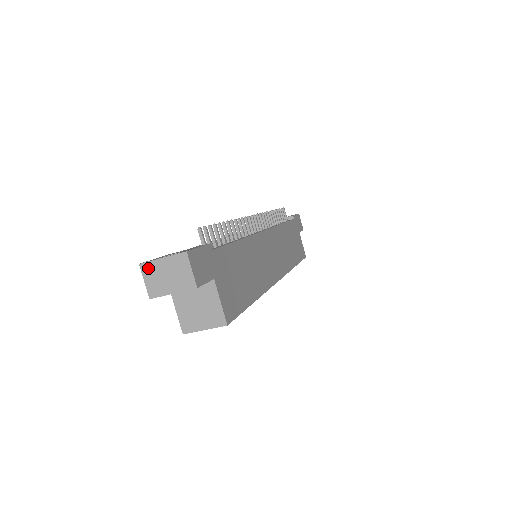
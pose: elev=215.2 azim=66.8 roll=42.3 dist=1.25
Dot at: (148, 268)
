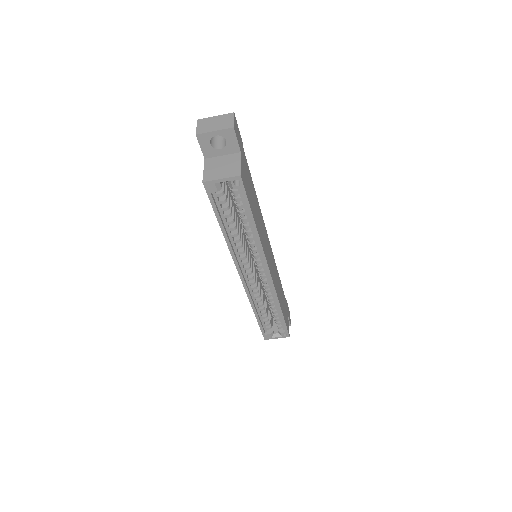
Dot at: (203, 121)
